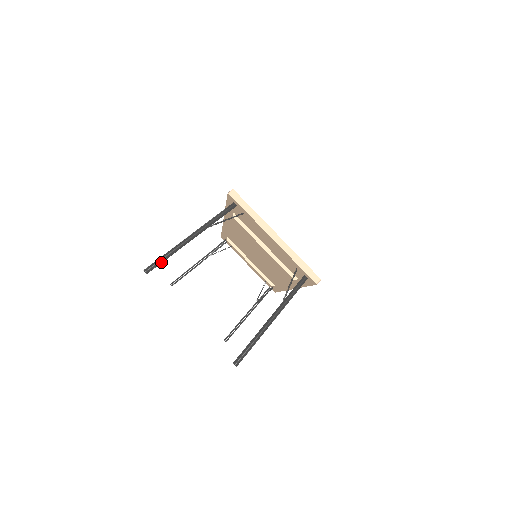
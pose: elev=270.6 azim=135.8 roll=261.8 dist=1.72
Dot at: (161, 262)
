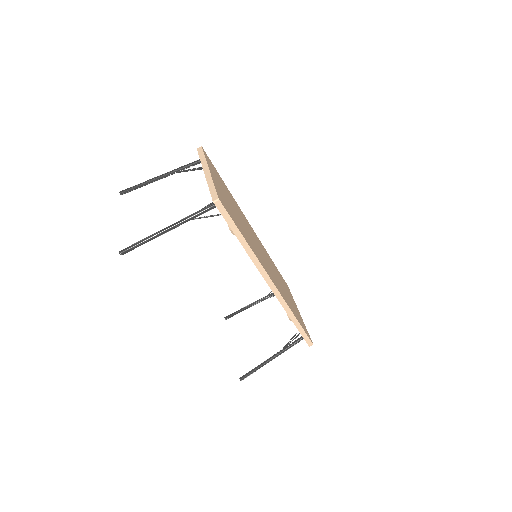
Dot at: (132, 188)
